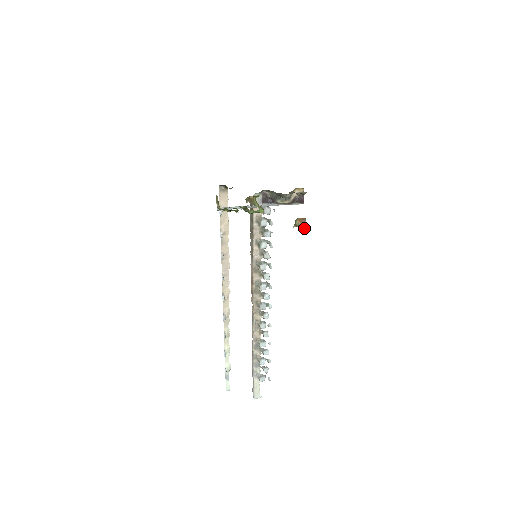
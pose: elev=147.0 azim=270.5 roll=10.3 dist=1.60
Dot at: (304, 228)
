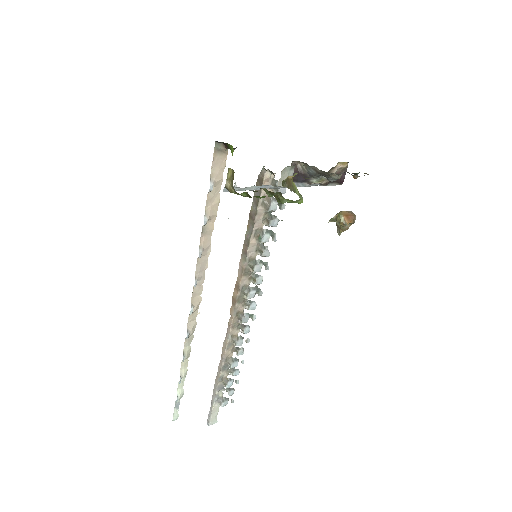
Dot at: (346, 226)
